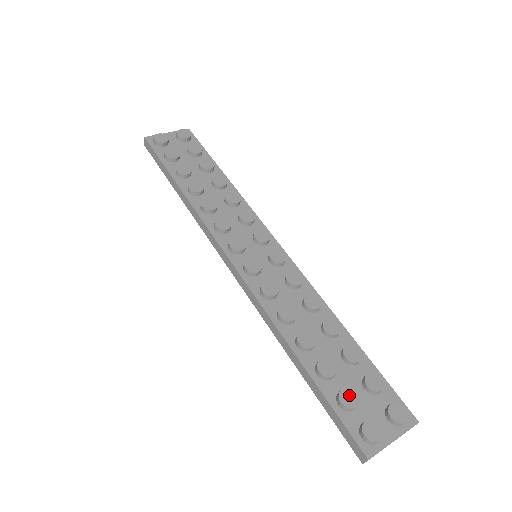
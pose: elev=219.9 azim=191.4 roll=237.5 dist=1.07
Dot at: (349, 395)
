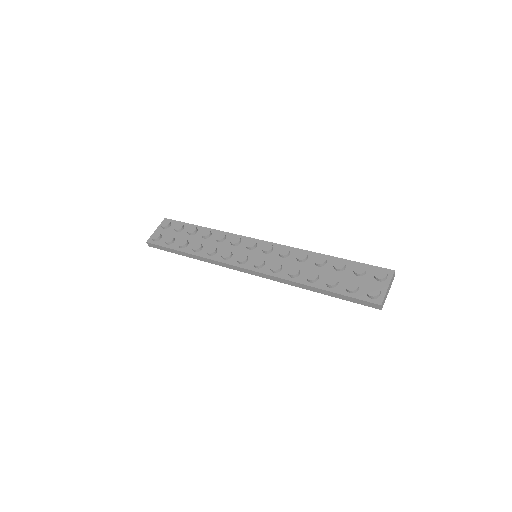
Dot at: (351, 284)
